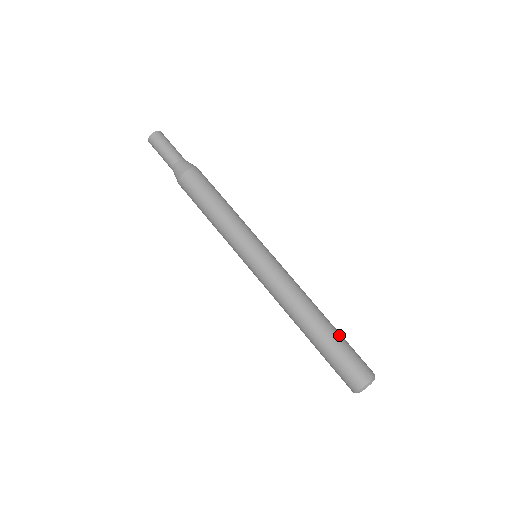
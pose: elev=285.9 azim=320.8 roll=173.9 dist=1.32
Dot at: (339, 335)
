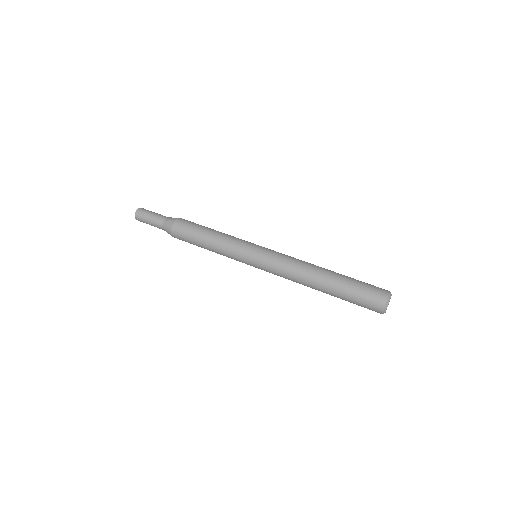
Dot at: occluded
